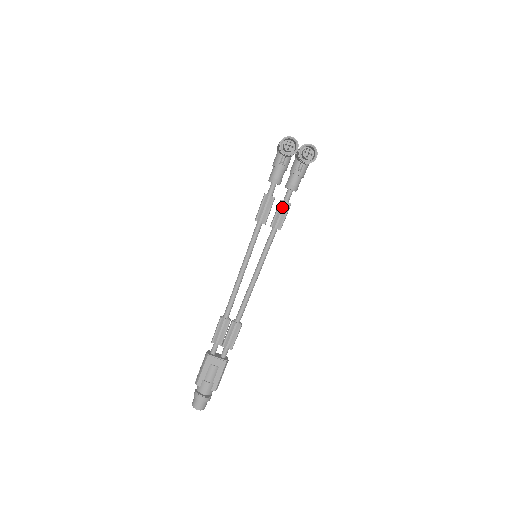
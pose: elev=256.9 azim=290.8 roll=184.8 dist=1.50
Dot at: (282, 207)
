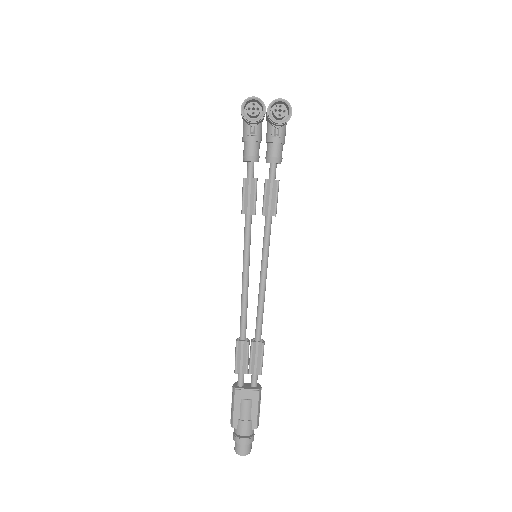
Dot at: (269, 188)
